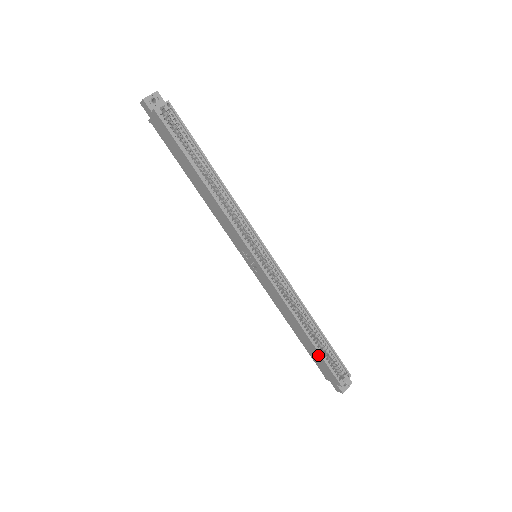
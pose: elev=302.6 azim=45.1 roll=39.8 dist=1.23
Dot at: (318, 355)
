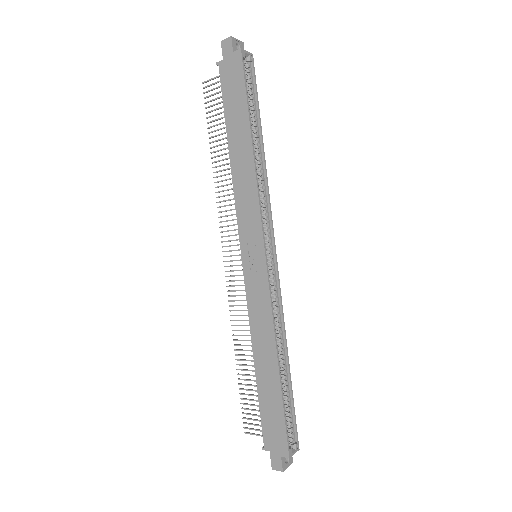
Dot at: (278, 404)
